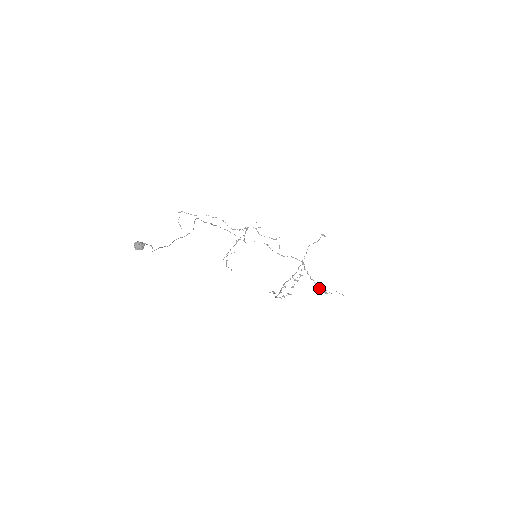
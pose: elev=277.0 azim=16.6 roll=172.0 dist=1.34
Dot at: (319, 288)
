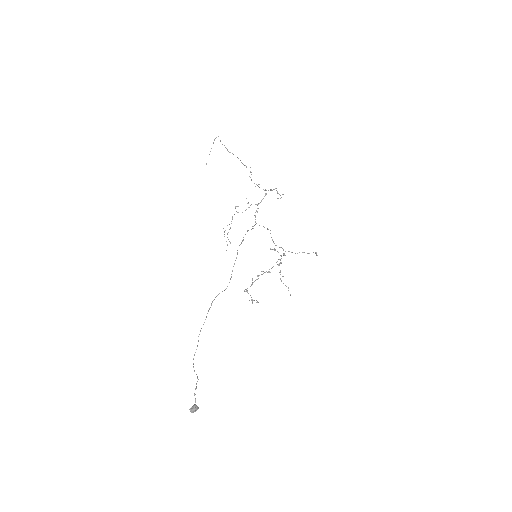
Dot at: occluded
